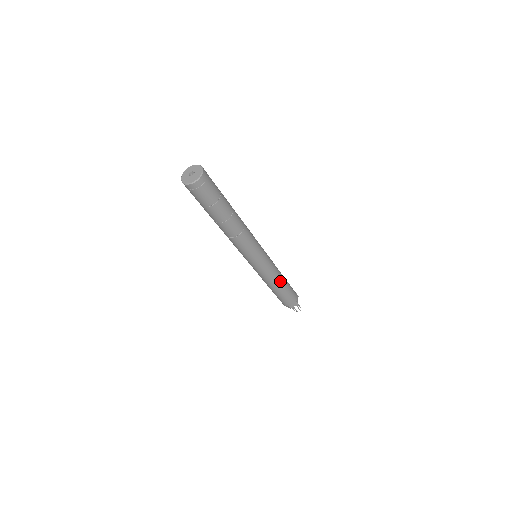
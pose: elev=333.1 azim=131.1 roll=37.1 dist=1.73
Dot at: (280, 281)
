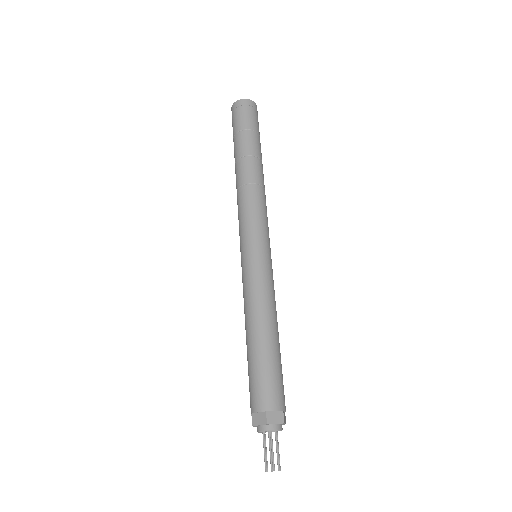
Dot at: (259, 321)
